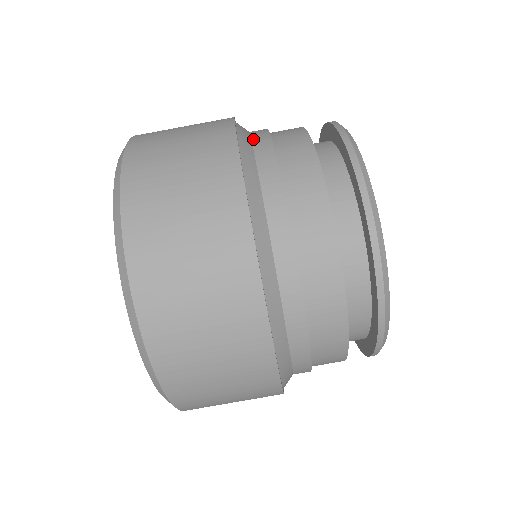
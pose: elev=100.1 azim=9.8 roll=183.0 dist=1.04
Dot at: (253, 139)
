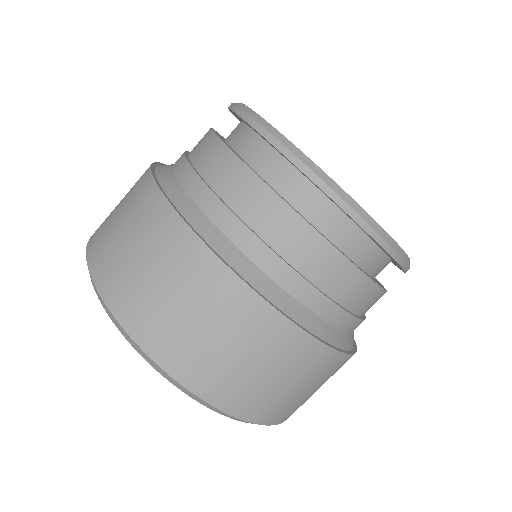
Dot at: (180, 181)
